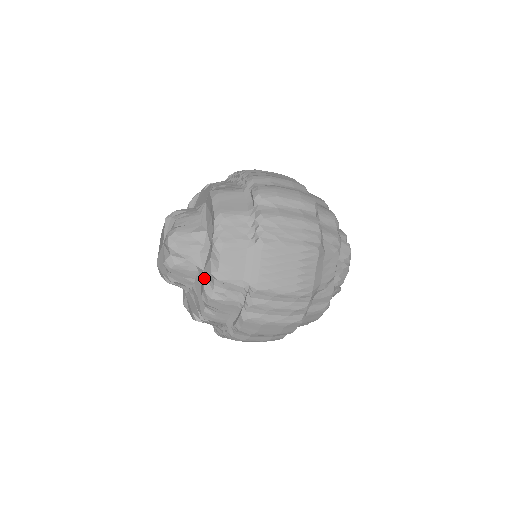
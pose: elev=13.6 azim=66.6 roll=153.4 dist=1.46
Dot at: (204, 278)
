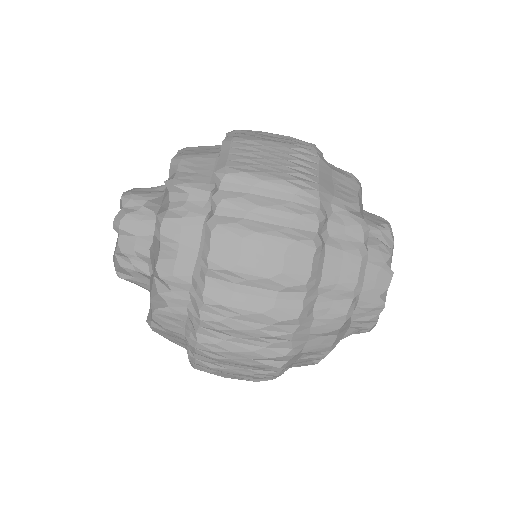
Dot at: (160, 209)
